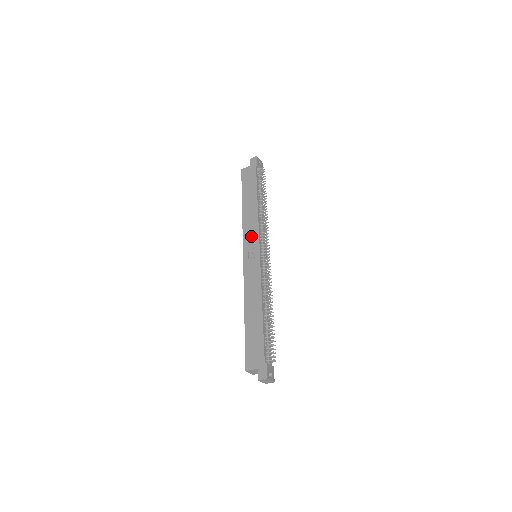
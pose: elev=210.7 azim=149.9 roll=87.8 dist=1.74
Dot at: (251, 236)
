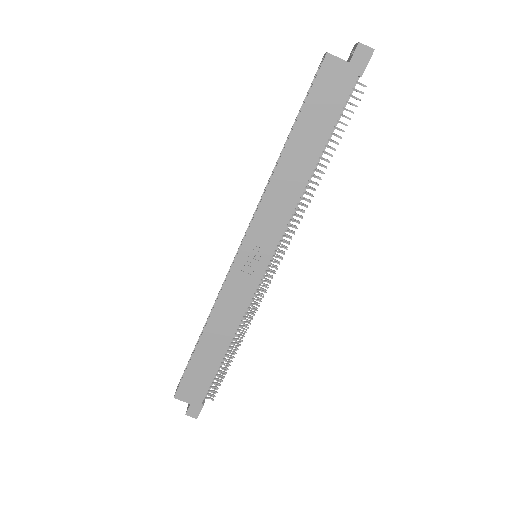
Dot at: (268, 229)
